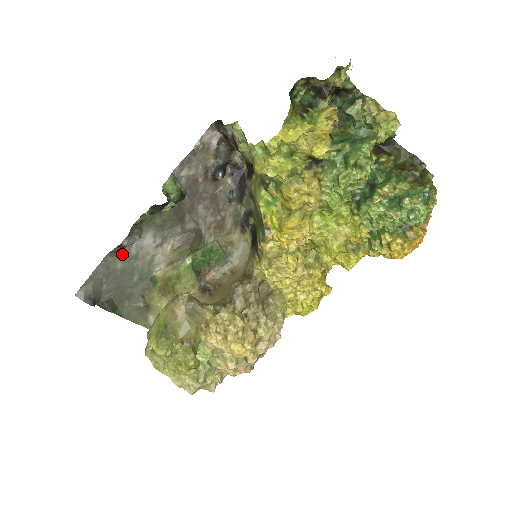
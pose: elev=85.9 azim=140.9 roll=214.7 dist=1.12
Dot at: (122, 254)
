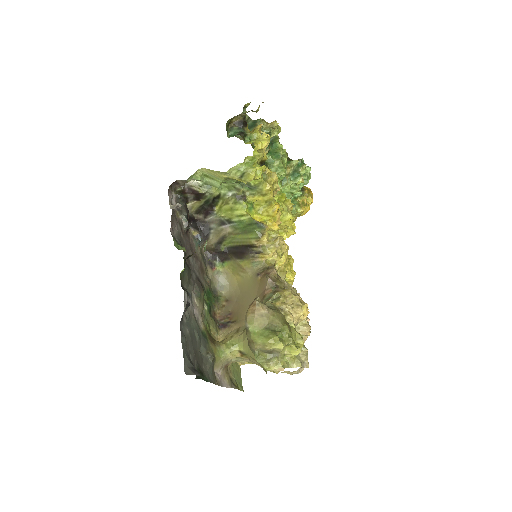
Dot at: (184, 319)
